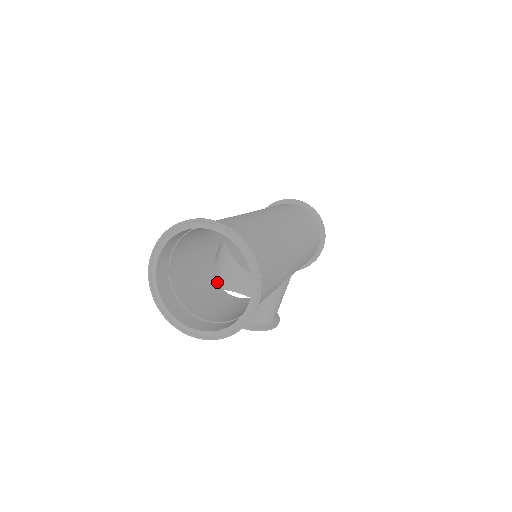
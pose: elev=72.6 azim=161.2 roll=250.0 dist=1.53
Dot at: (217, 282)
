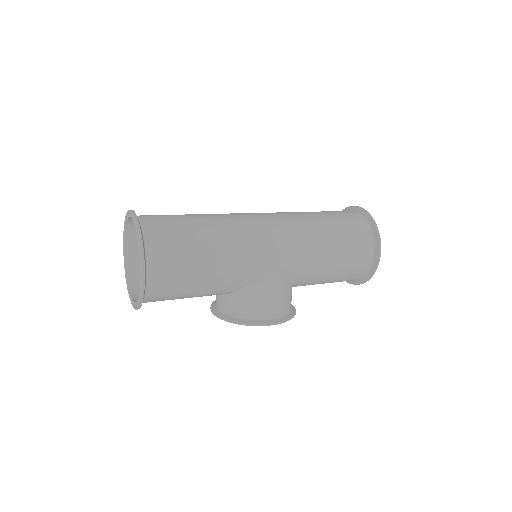
Dot at: occluded
